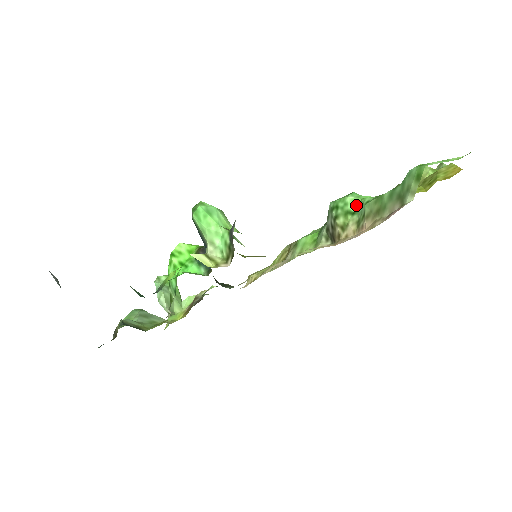
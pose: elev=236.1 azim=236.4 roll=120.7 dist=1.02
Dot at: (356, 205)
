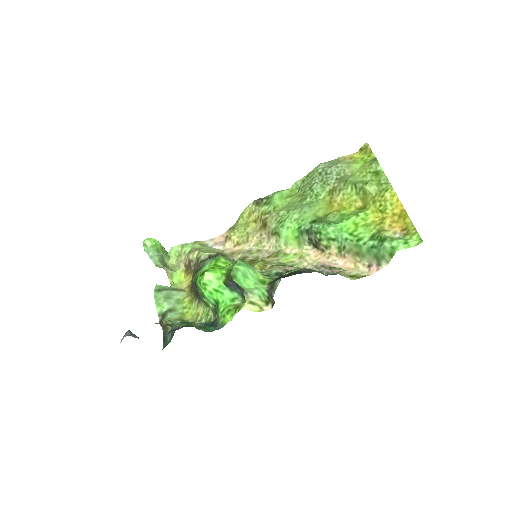
Dot at: (335, 234)
